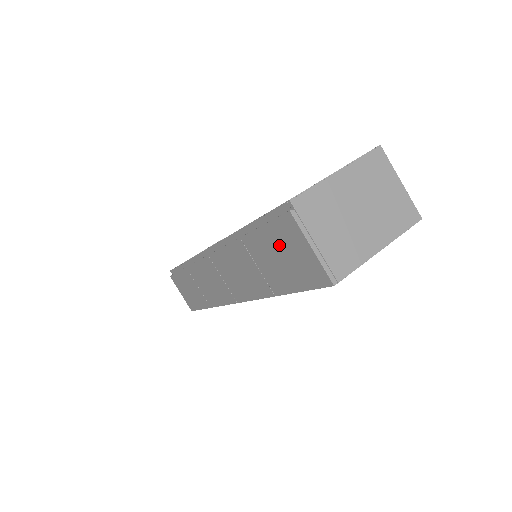
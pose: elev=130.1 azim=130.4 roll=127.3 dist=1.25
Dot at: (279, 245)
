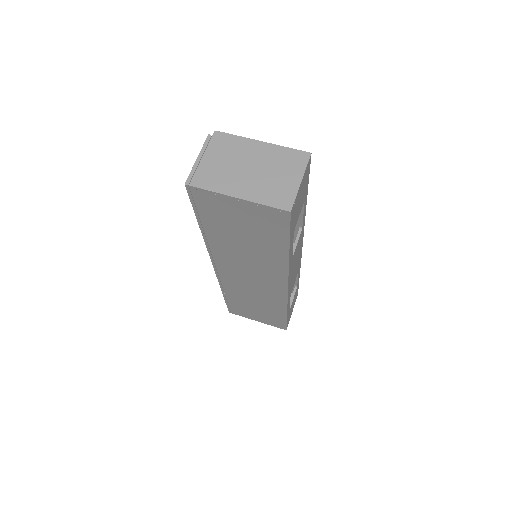
Dot at: occluded
